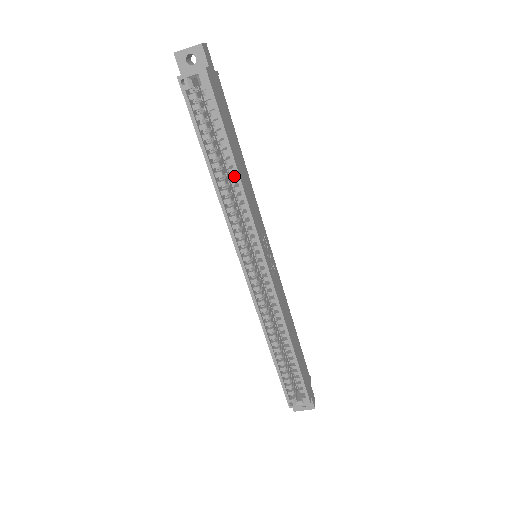
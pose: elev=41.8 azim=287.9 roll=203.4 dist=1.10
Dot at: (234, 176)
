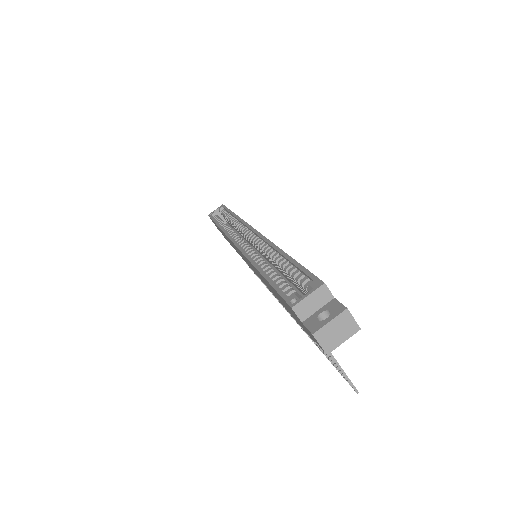
Dot at: occluded
